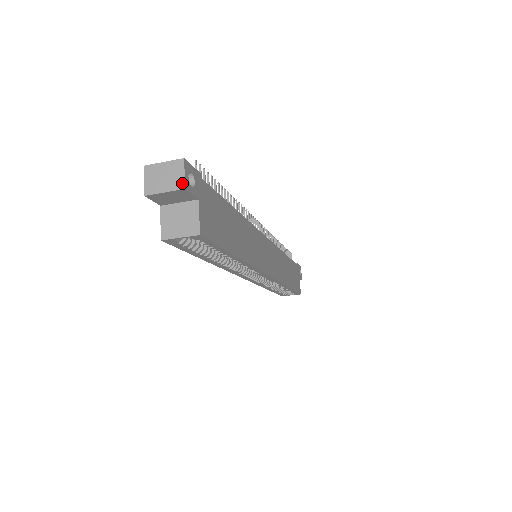
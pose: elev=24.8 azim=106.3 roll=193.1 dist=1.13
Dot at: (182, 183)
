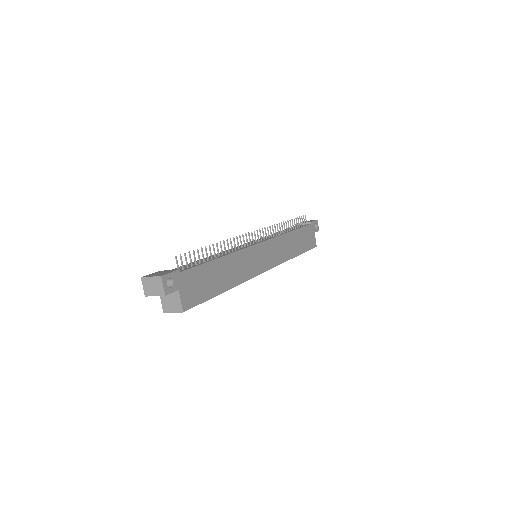
Dot at: (163, 292)
